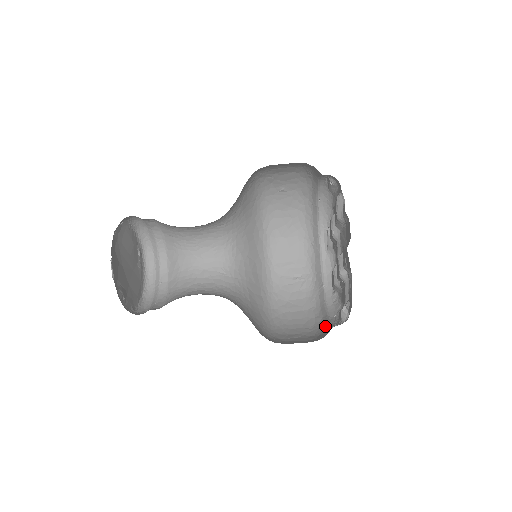
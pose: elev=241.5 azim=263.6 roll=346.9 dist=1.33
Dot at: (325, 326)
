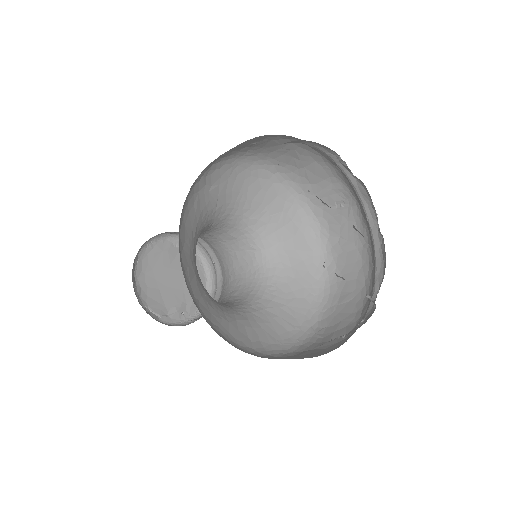
Dot at: (372, 287)
